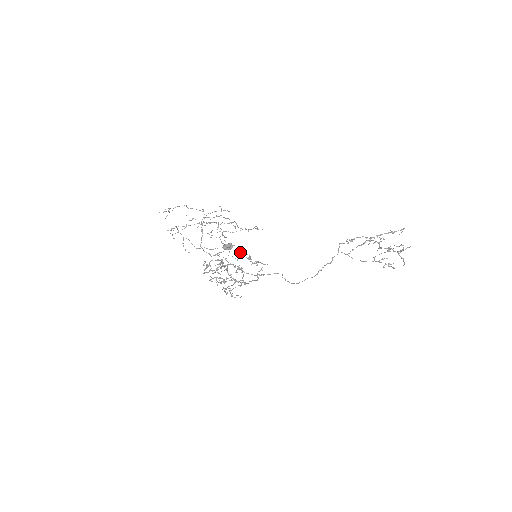
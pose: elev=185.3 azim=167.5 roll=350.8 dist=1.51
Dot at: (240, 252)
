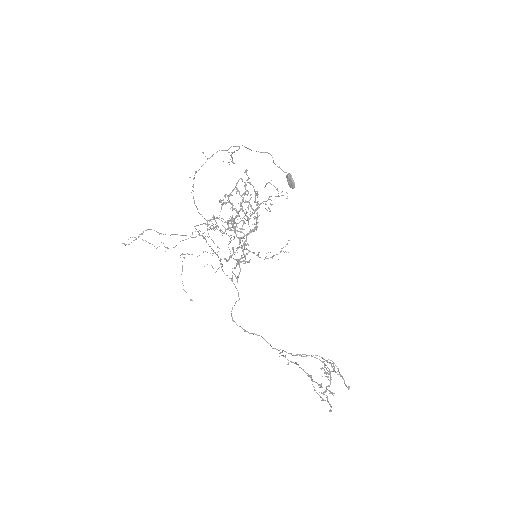
Dot at: (230, 256)
